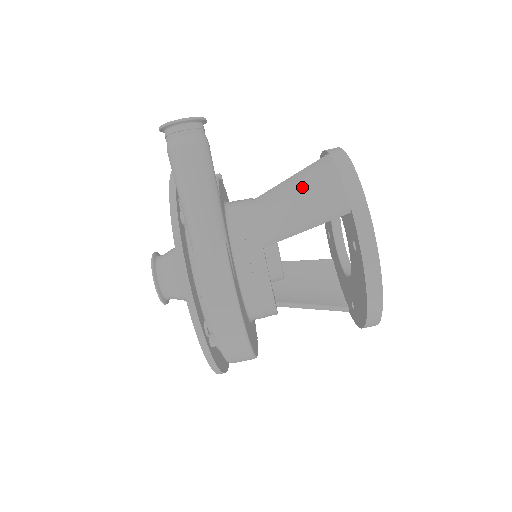
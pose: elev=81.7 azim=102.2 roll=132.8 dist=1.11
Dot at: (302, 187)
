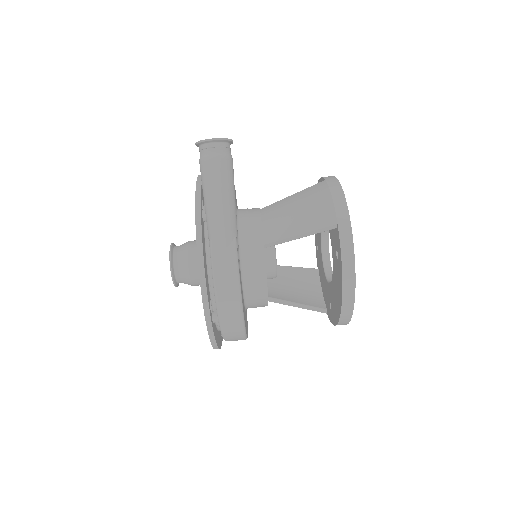
Dot at: (301, 204)
